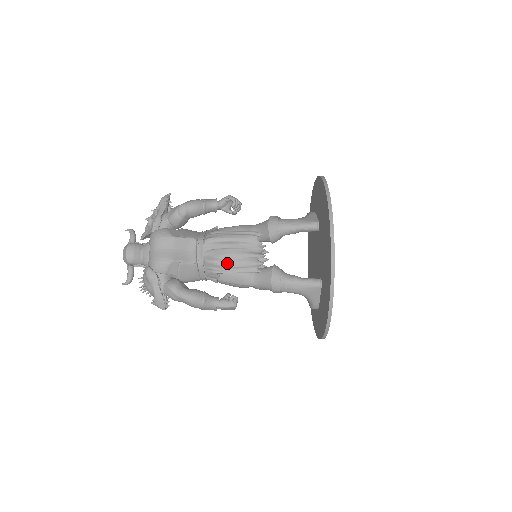
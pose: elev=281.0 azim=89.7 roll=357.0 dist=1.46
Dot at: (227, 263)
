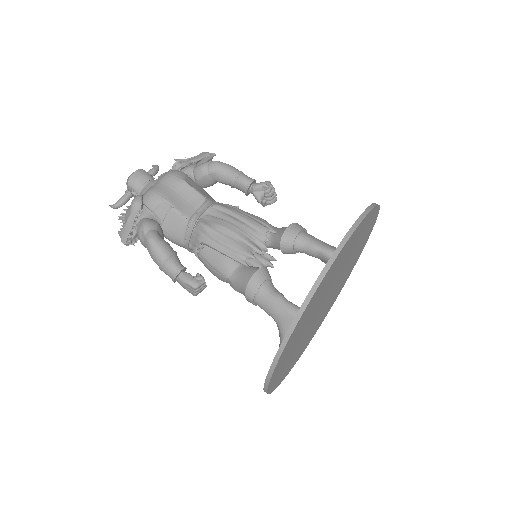
Dot at: (218, 235)
